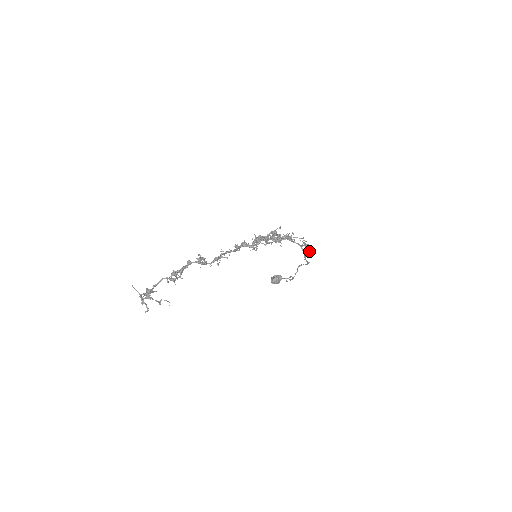
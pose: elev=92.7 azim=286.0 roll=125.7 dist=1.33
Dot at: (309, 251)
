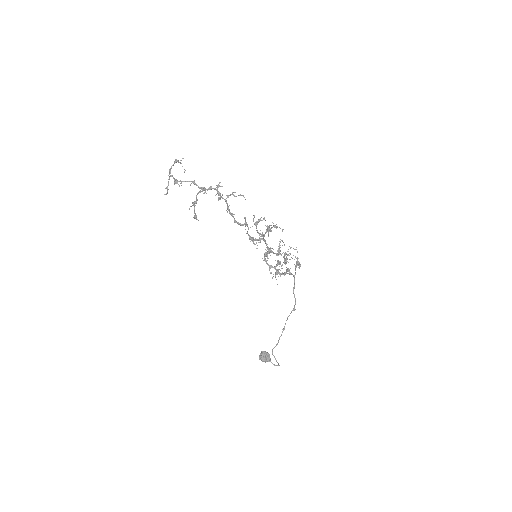
Dot at: (298, 267)
